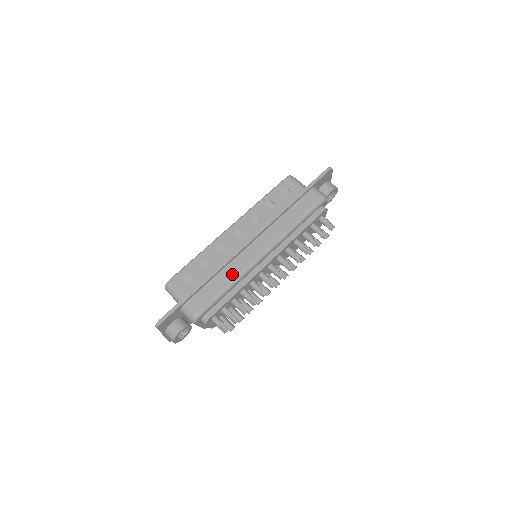
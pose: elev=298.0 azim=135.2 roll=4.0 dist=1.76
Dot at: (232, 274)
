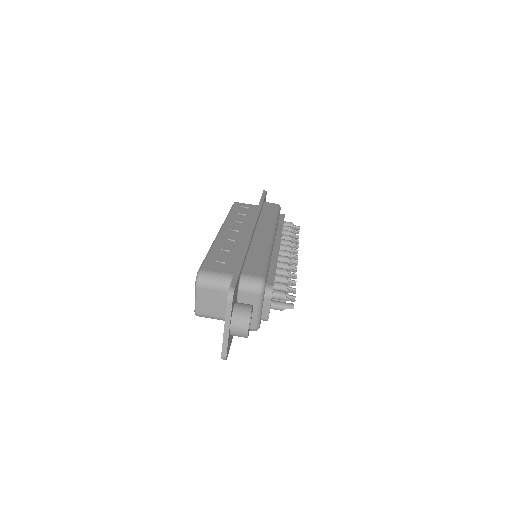
Dot at: (262, 248)
